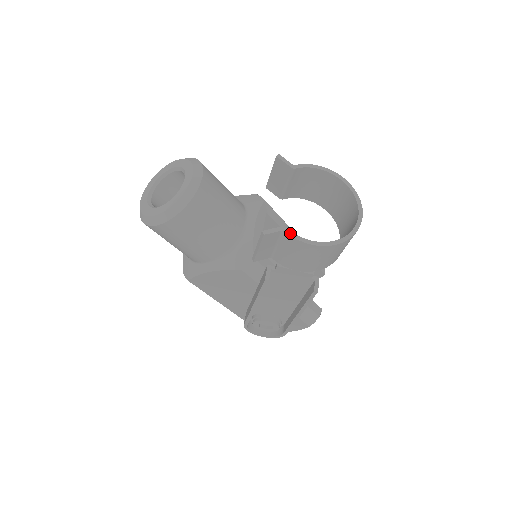
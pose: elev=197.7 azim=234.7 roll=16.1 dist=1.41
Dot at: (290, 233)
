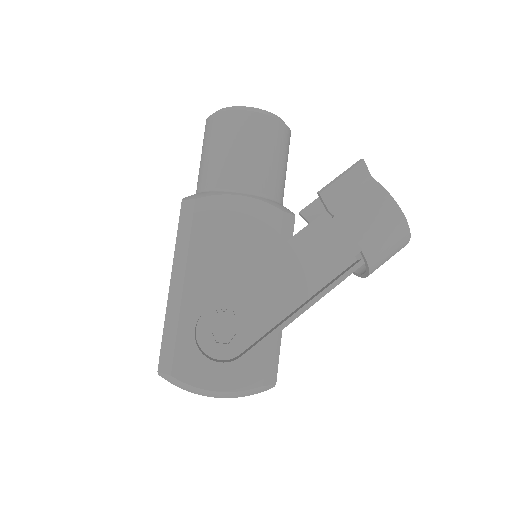
Dot at: (377, 182)
